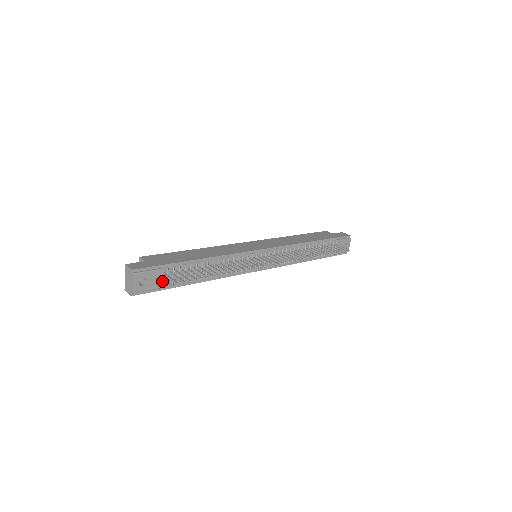
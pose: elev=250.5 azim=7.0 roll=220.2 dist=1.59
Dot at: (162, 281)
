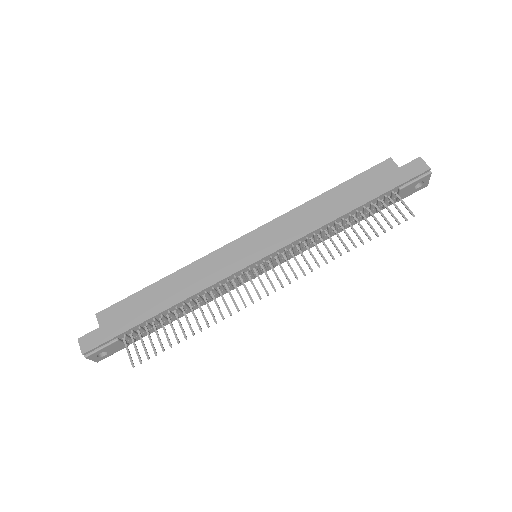
Dot at: (127, 340)
